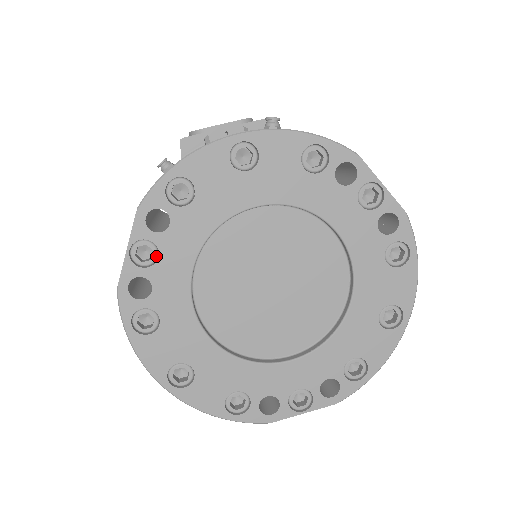
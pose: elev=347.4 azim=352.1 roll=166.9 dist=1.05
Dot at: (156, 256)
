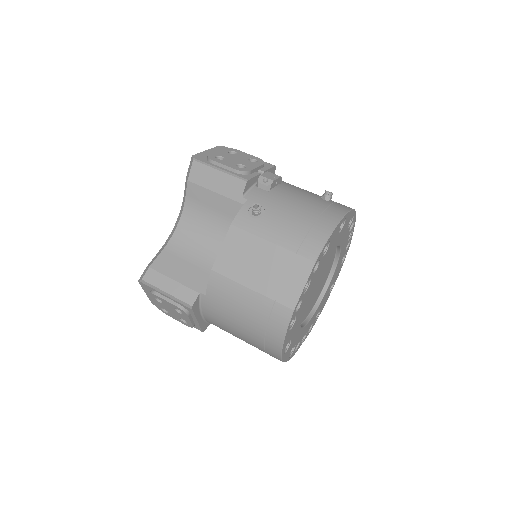
Dot at: (308, 286)
